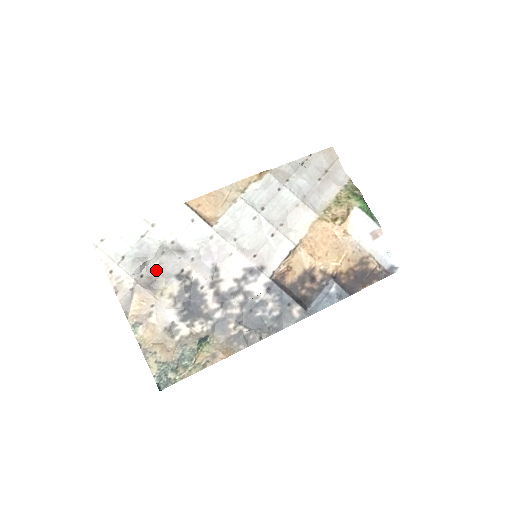
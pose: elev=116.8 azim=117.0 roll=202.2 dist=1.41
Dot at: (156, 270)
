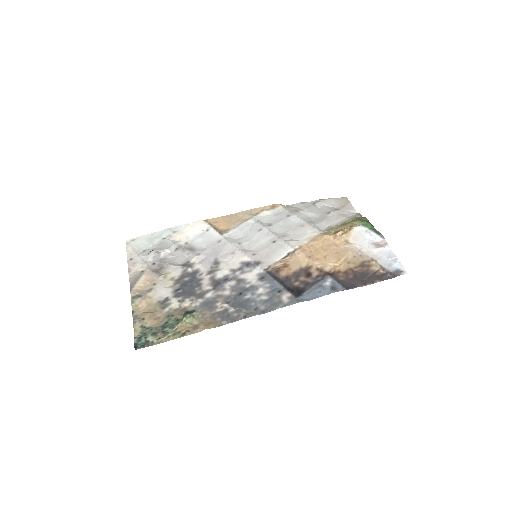
Dot at: (166, 260)
